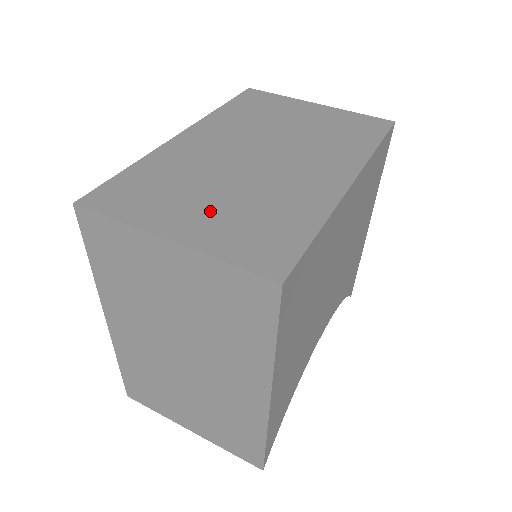
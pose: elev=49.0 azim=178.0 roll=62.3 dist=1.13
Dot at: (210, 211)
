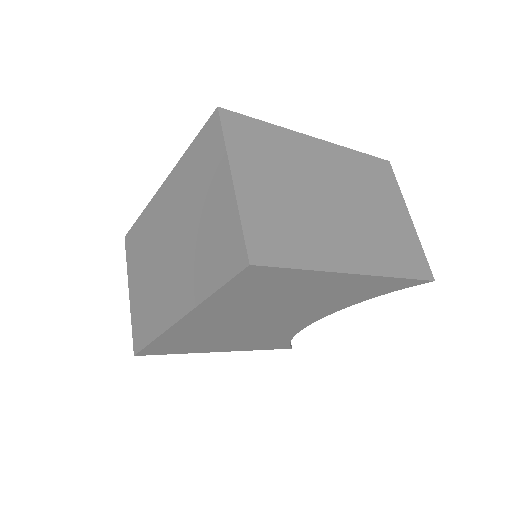
Dot at: (141, 285)
